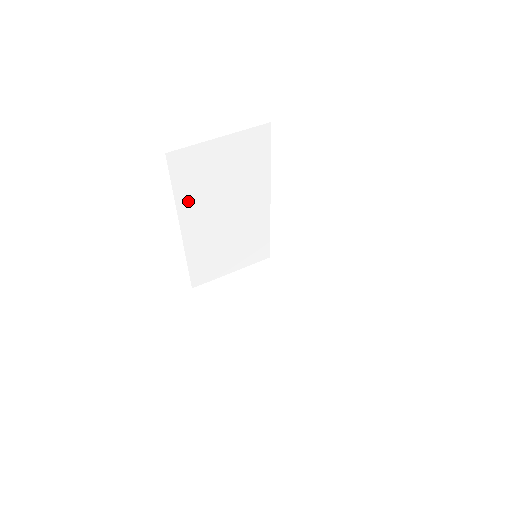
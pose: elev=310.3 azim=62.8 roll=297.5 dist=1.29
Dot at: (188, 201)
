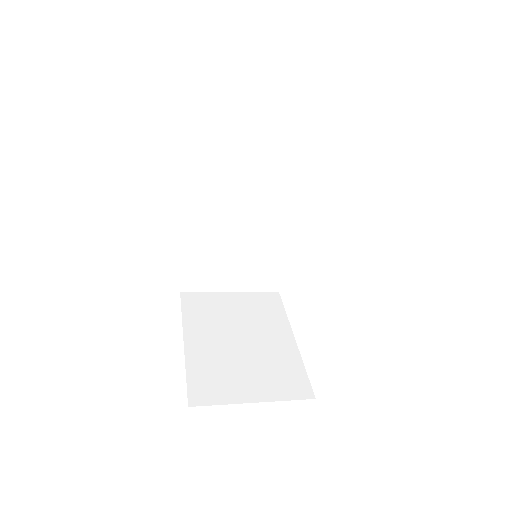
Dot at: (203, 176)
